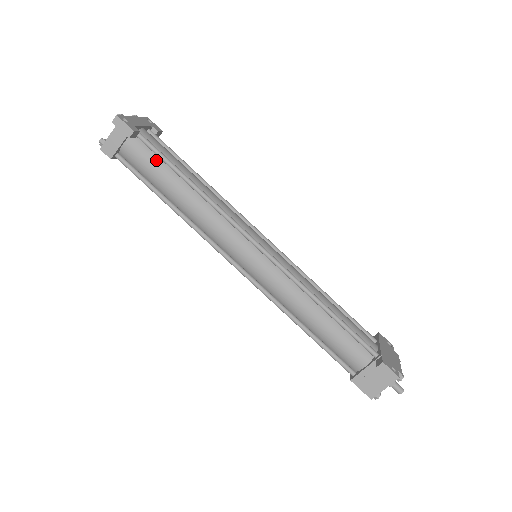
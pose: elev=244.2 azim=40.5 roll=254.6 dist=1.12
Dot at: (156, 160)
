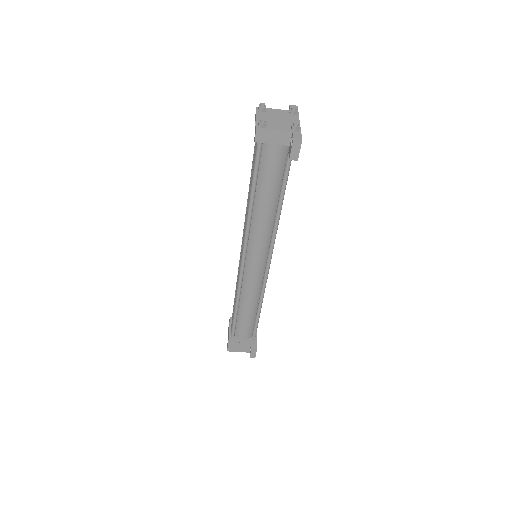
Dot at: (280, 173)
